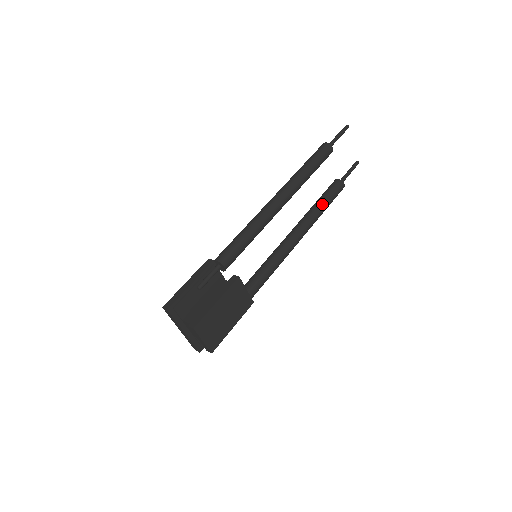
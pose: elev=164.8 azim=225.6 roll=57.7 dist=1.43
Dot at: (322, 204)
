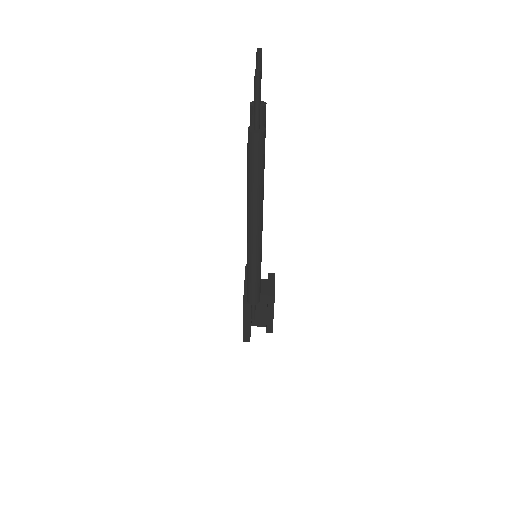
Dot at: occluded
